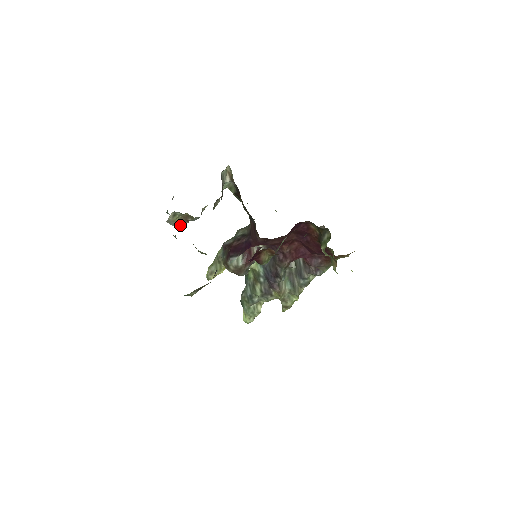
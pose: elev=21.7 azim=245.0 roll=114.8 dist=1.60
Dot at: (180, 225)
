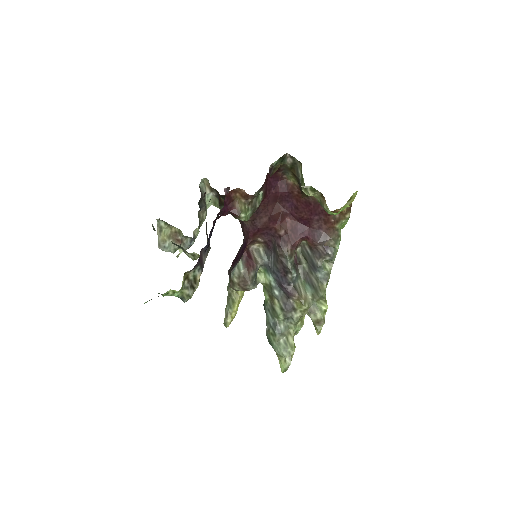
Dot at: (172, 247)
